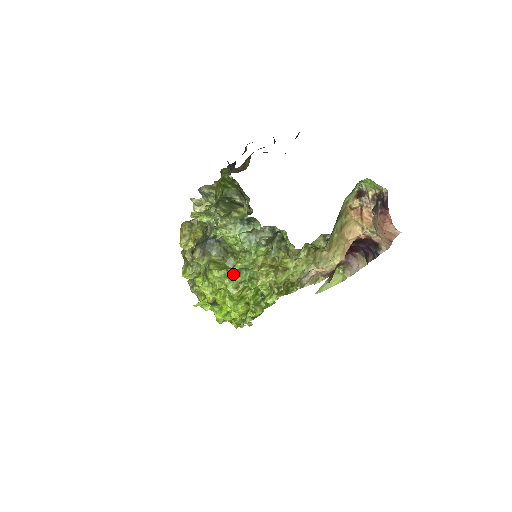
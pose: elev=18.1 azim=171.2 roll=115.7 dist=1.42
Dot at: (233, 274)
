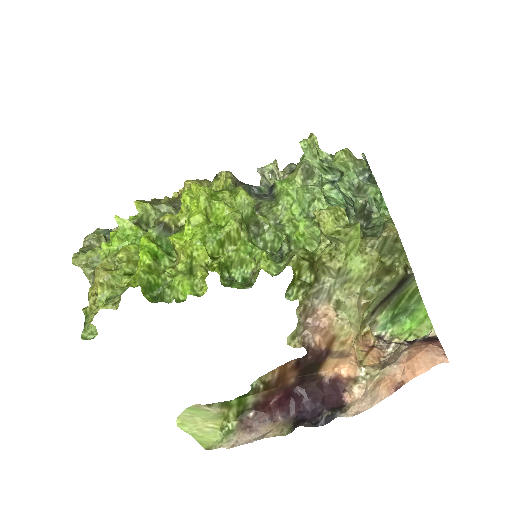
Dot at: (247, 219)
